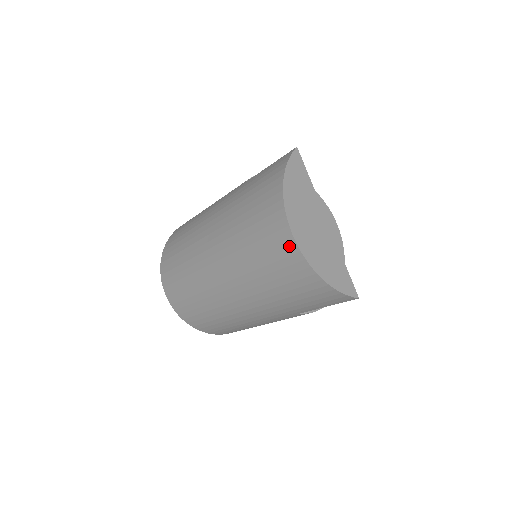
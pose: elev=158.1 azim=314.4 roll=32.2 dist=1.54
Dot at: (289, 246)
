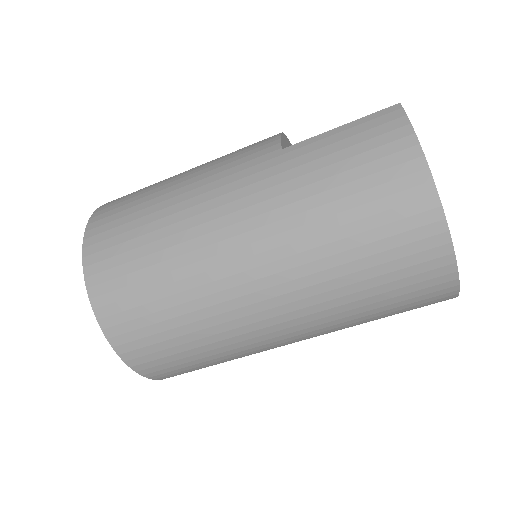
Dot at: (437, 247)
